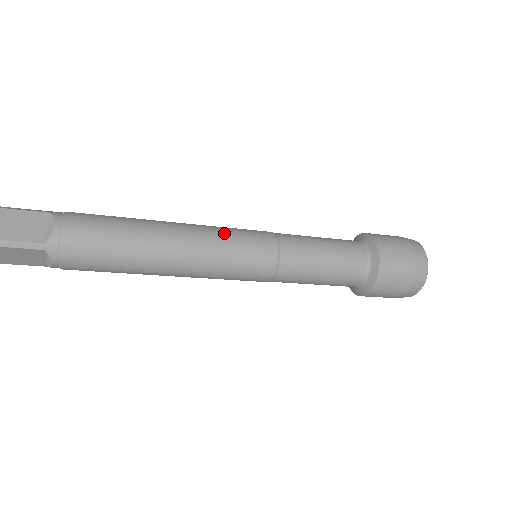
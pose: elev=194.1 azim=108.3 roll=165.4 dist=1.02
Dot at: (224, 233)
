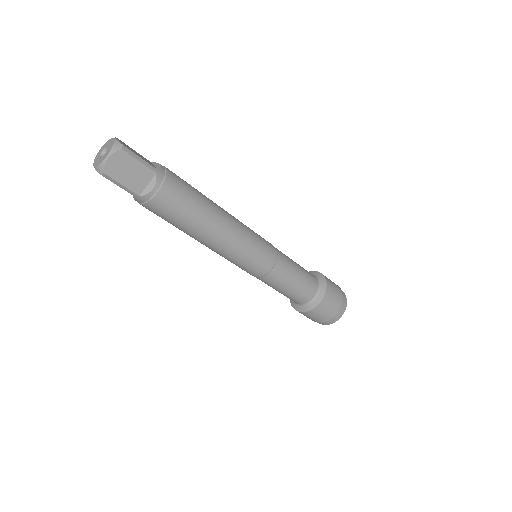
Dot at: occluded
